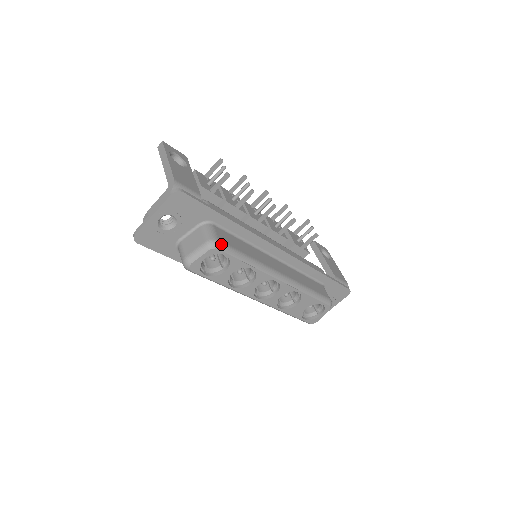
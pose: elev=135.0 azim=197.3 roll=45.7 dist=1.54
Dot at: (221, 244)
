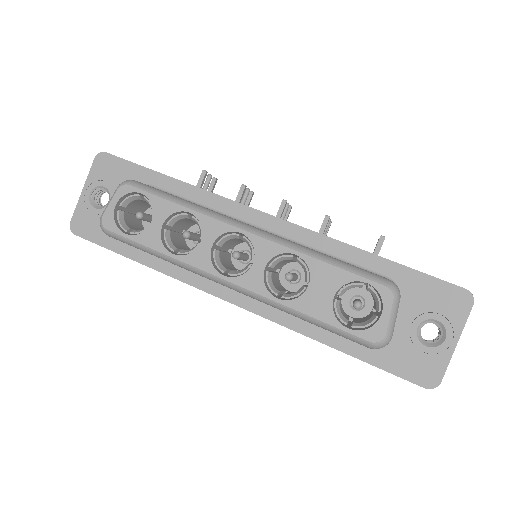
Dot at: (136, 182)
